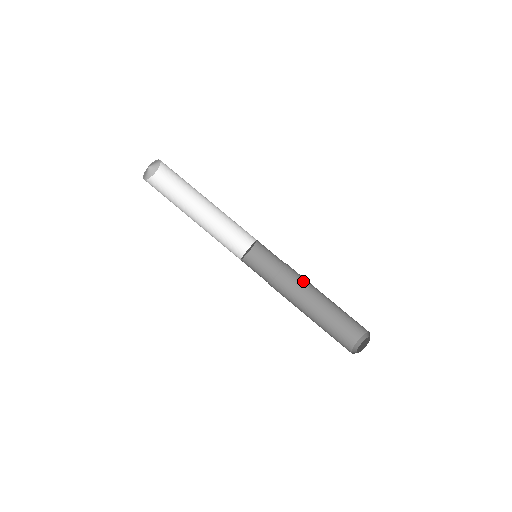
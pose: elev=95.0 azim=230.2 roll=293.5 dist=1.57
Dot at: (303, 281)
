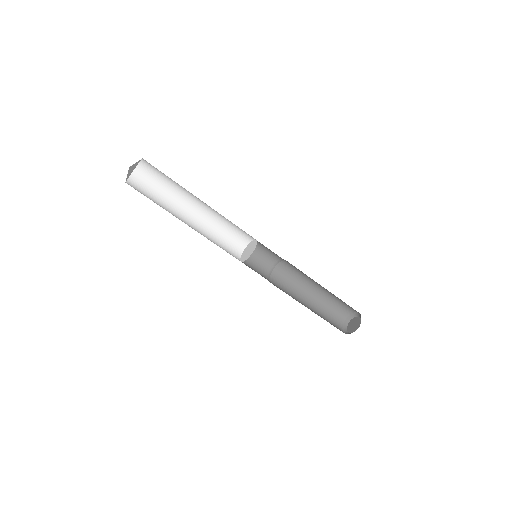
Dot at: (301, 273)
